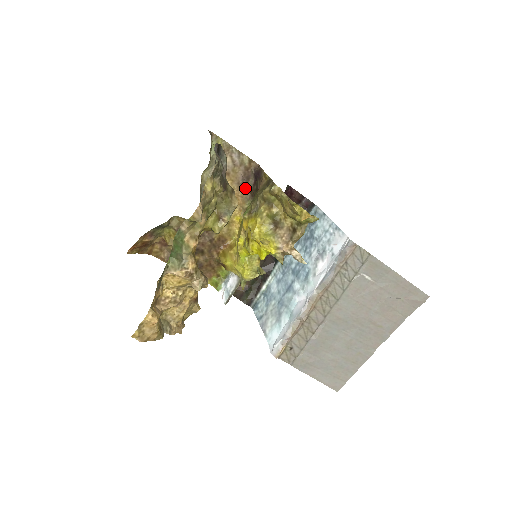
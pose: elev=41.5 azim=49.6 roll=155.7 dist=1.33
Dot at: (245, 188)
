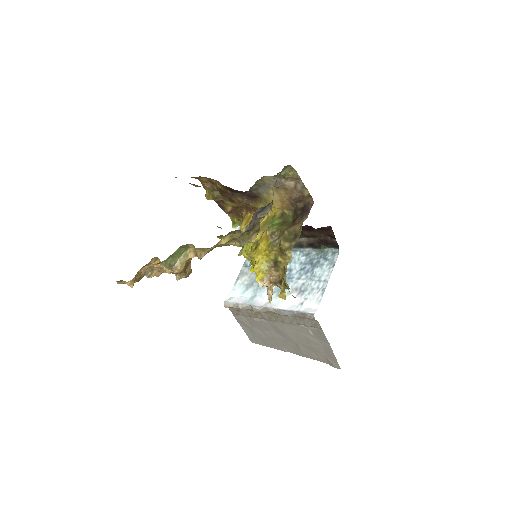
Dot at: (293, 203)
